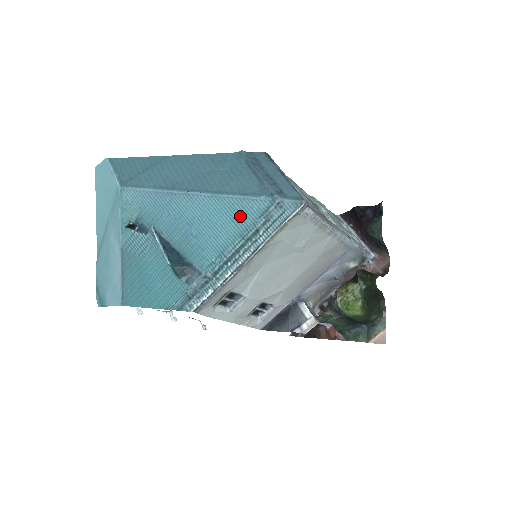
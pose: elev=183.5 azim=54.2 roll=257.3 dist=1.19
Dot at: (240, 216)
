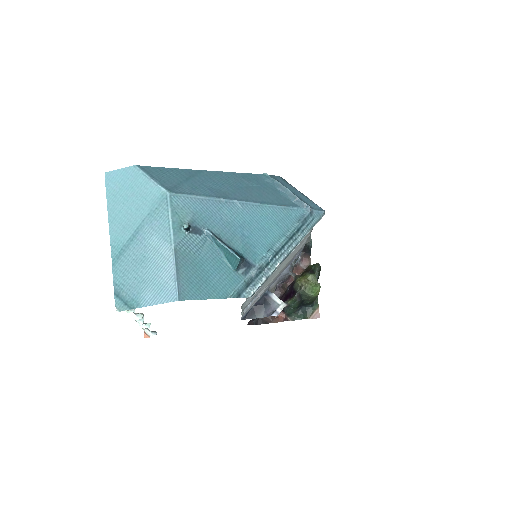
Dot at: (283, 221)
